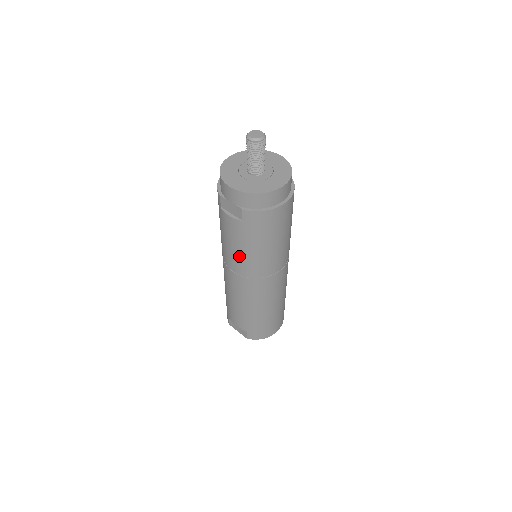
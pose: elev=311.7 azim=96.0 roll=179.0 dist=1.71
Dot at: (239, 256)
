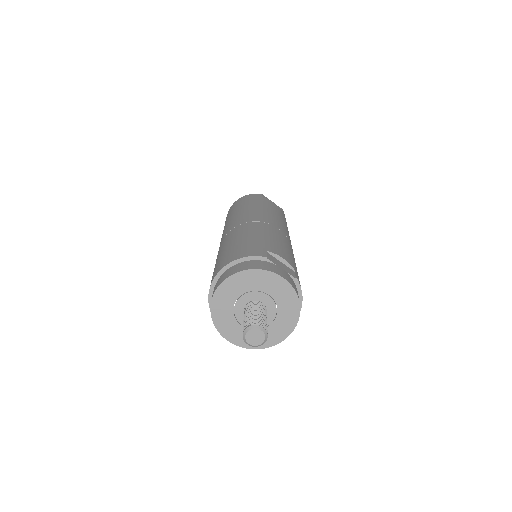
Dot at: occluded
